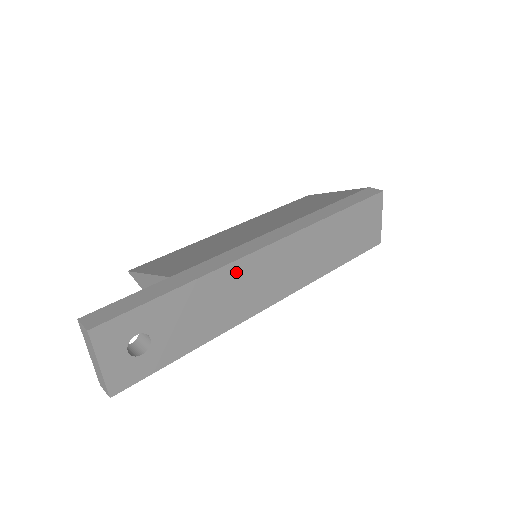
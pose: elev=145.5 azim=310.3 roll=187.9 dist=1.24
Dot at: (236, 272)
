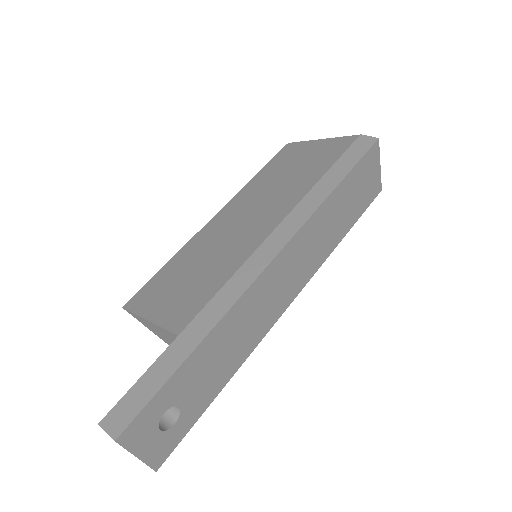
Dot at: (246, 303)
